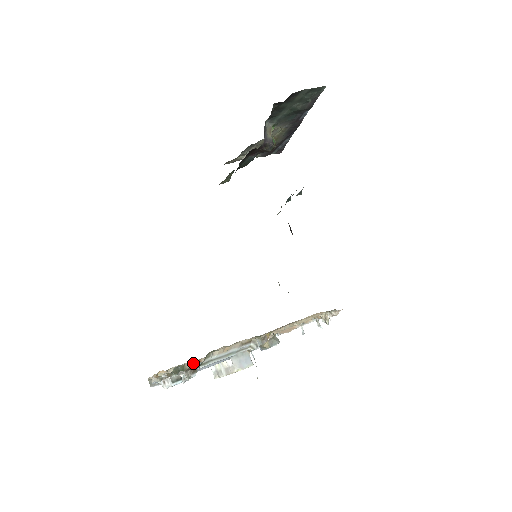
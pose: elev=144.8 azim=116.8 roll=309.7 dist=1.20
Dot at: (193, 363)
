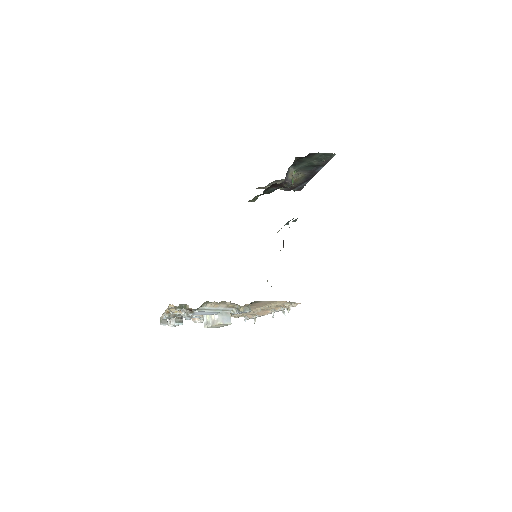
Dot at: occluded
